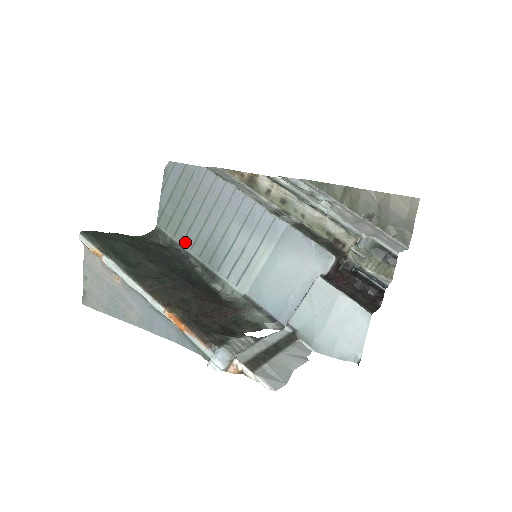
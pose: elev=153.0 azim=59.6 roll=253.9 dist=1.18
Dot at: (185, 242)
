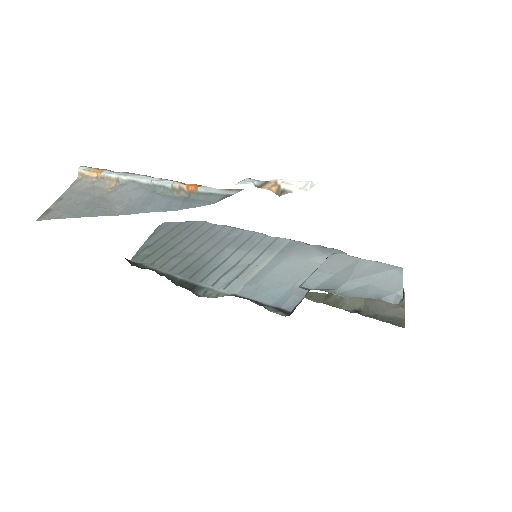
Dot at: (163, 267)
